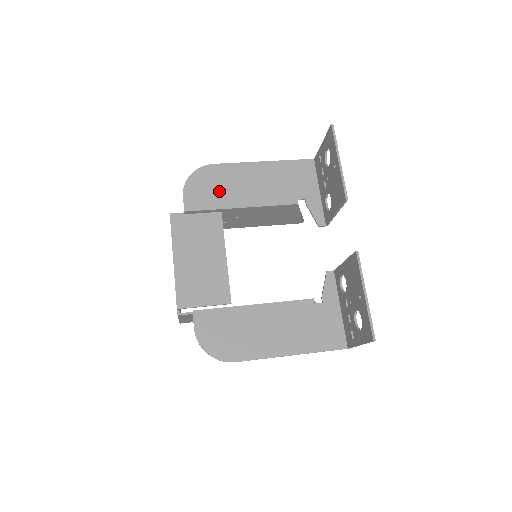
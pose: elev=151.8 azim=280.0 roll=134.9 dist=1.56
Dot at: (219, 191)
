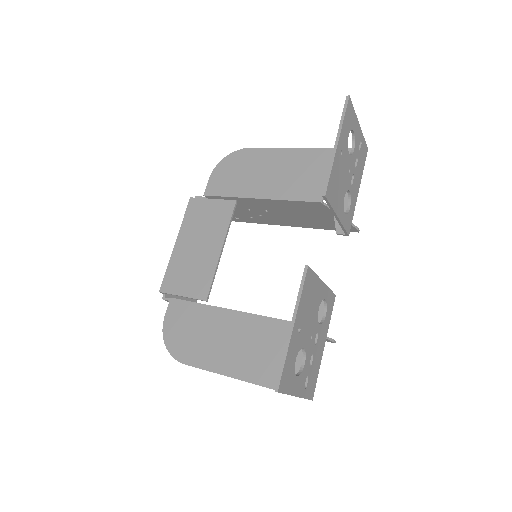
Dot at: (243, 178)
